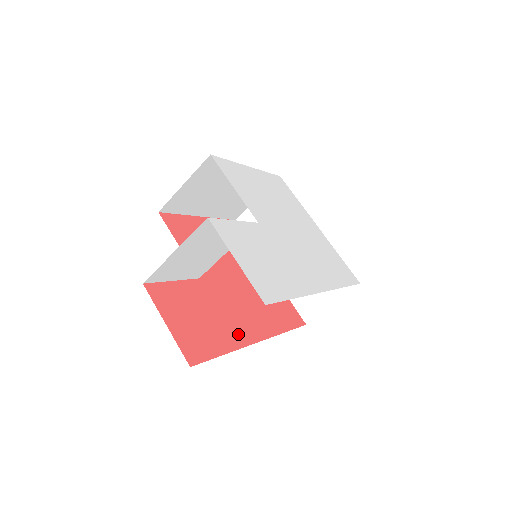
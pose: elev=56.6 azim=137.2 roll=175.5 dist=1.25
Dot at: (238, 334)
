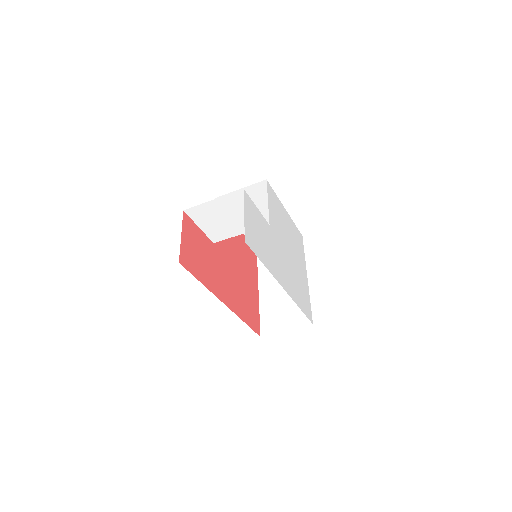
Dot at: (215, 286)
